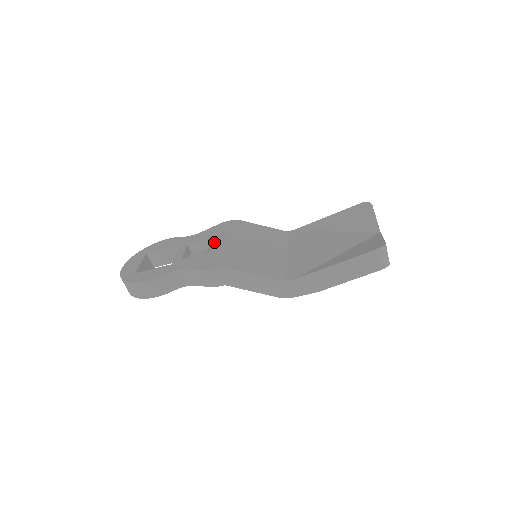
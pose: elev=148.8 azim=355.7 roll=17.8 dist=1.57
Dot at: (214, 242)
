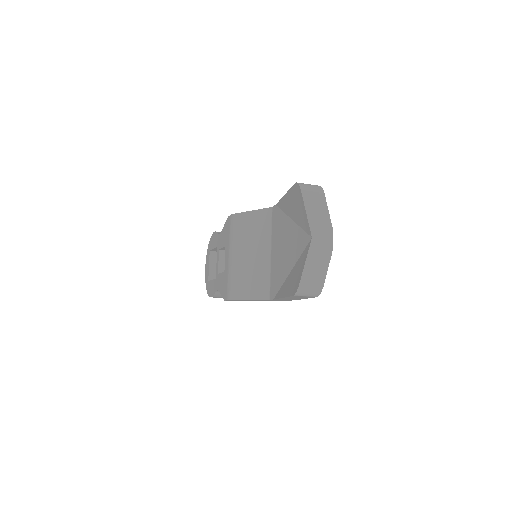
Dot at: (225, 255)
